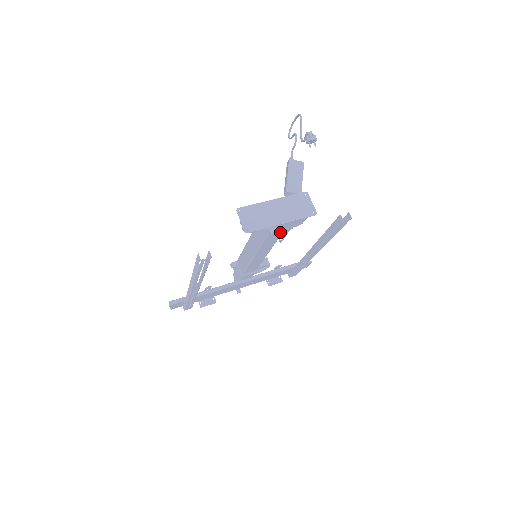
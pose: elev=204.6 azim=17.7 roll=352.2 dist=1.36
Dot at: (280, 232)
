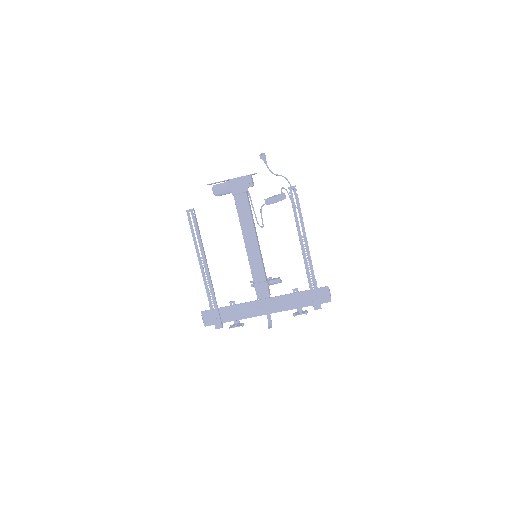
Dot at: (246, 203)
